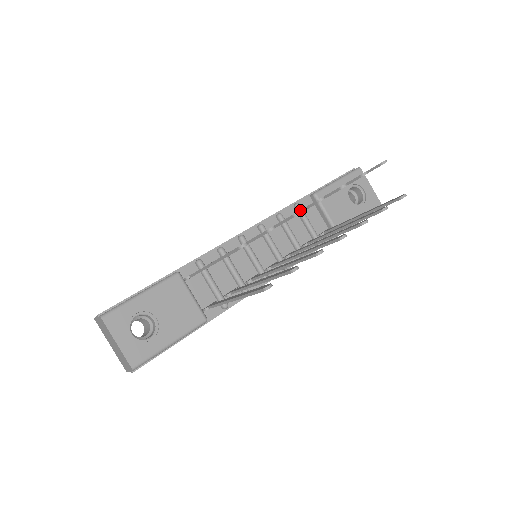
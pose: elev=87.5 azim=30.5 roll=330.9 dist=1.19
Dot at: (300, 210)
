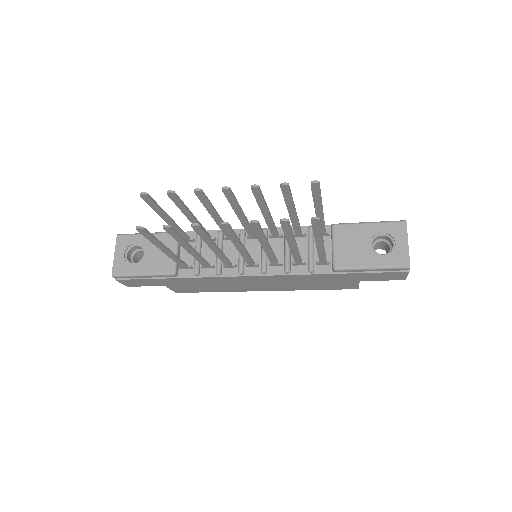
Dot at: (229, 200)
